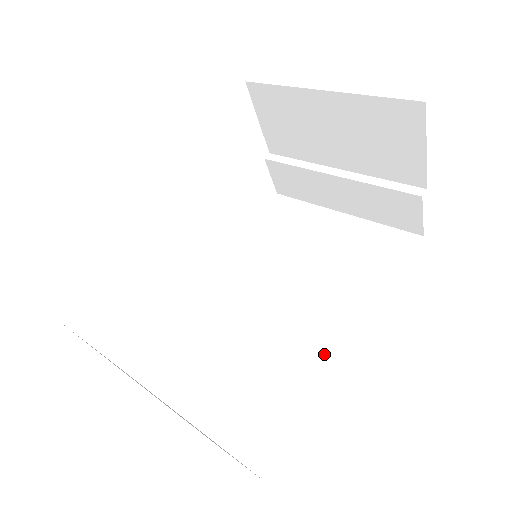
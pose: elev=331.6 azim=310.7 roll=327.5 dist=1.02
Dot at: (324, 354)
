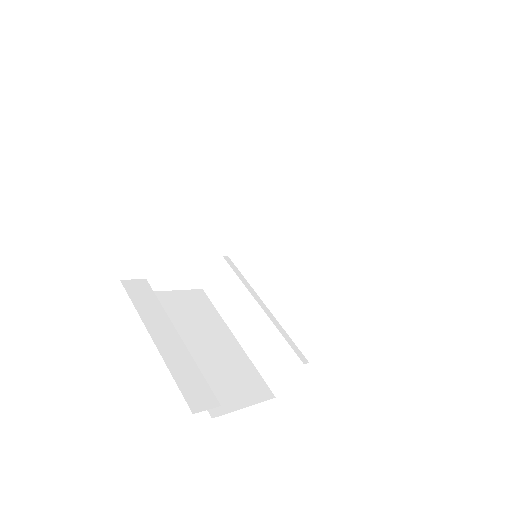
Dot at: (323, 318)
